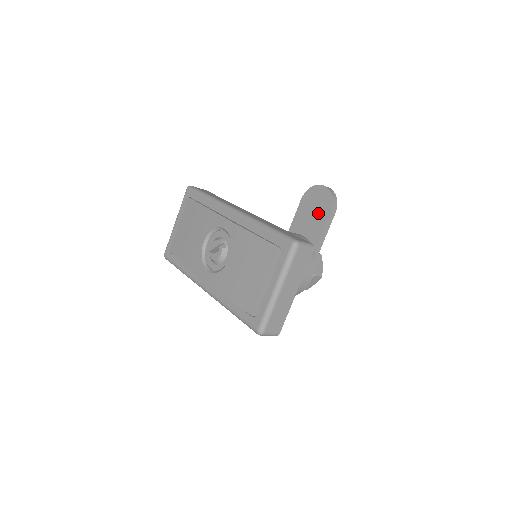
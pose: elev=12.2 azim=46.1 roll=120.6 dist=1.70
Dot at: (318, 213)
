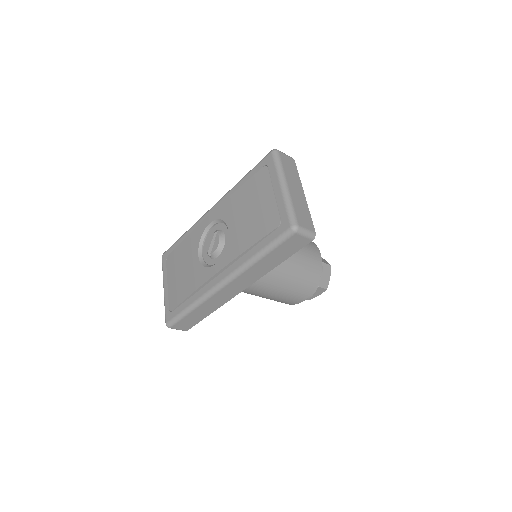
Dot at: occluded
